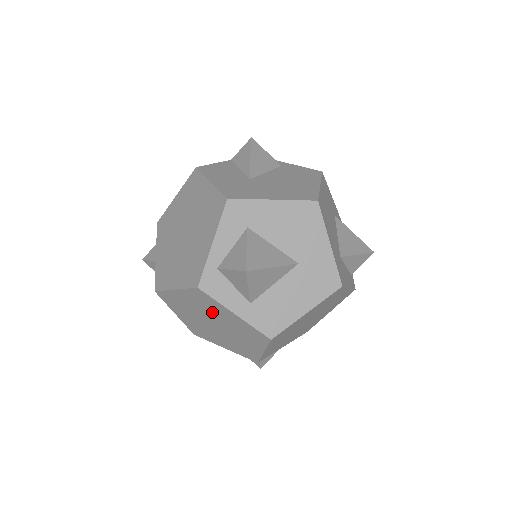
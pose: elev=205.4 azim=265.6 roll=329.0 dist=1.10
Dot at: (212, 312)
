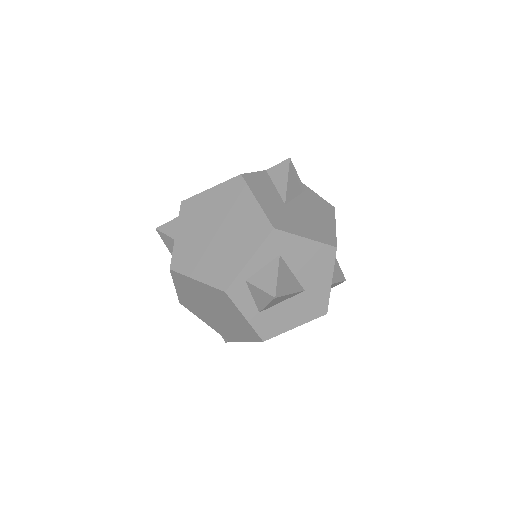
Dot at: (221, 306)
